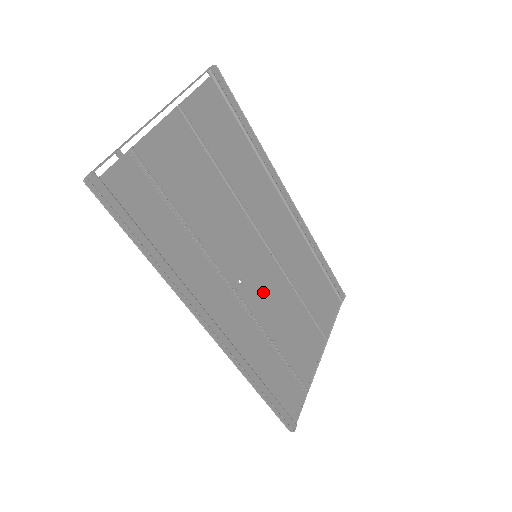
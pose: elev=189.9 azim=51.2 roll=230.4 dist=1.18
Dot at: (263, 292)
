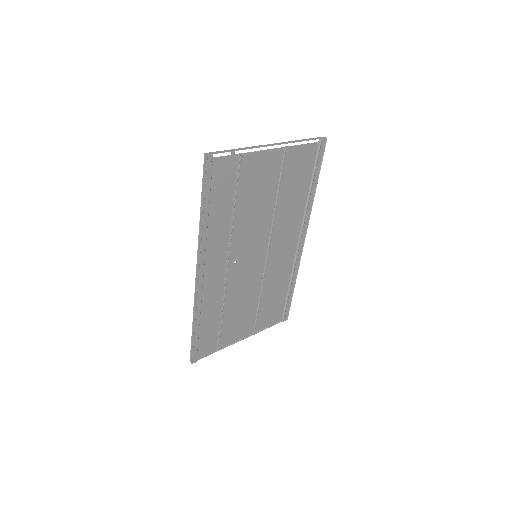
Dot at: (242, 278)
